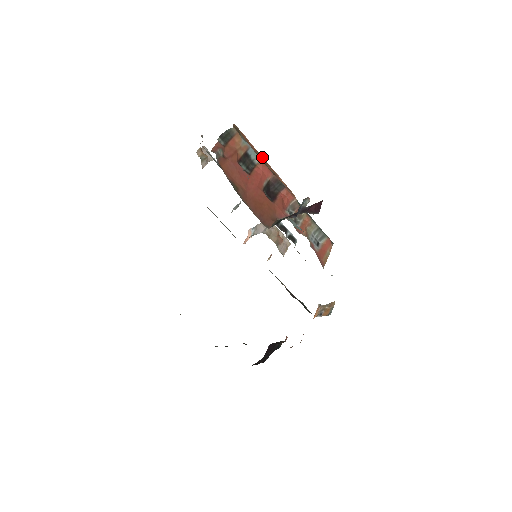
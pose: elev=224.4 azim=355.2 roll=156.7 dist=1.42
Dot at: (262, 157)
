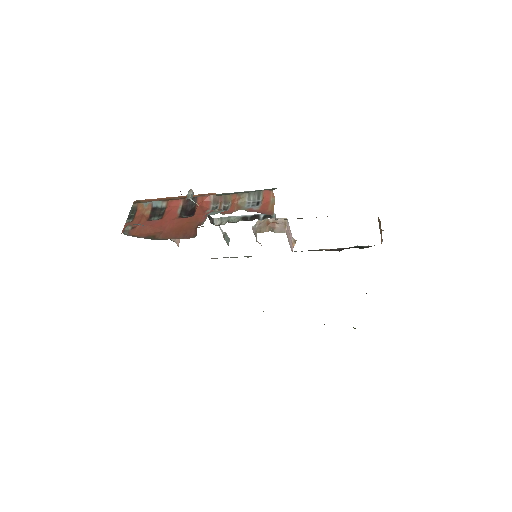
Dot at: (169, 198)
